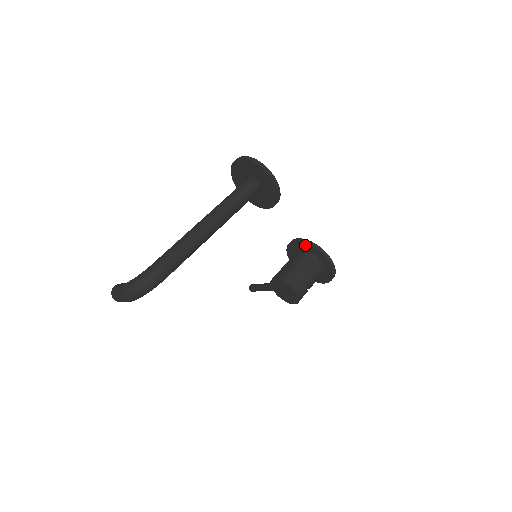
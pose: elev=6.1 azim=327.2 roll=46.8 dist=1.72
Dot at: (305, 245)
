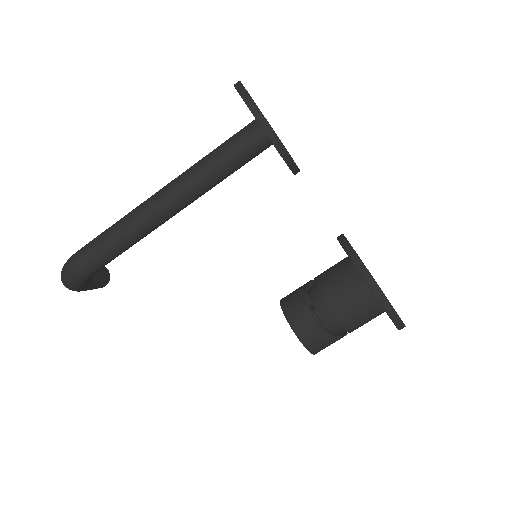
Dot at: occluded
